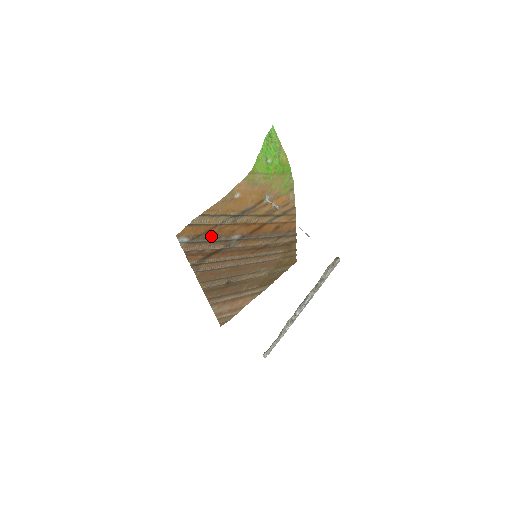
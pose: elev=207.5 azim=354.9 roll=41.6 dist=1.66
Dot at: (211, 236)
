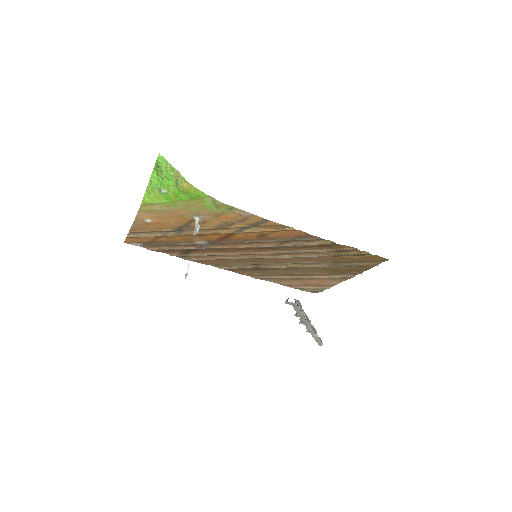
Dot at: (165, 242)
